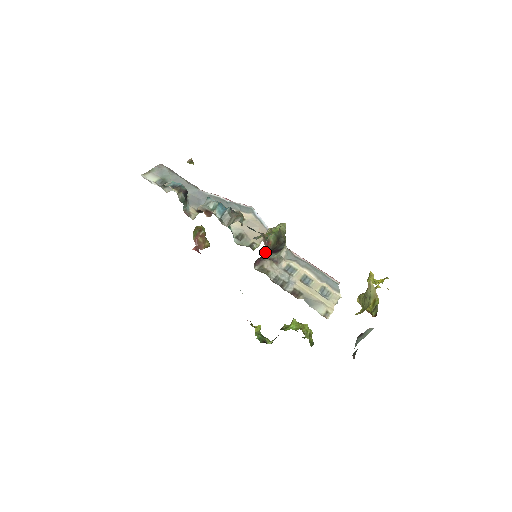
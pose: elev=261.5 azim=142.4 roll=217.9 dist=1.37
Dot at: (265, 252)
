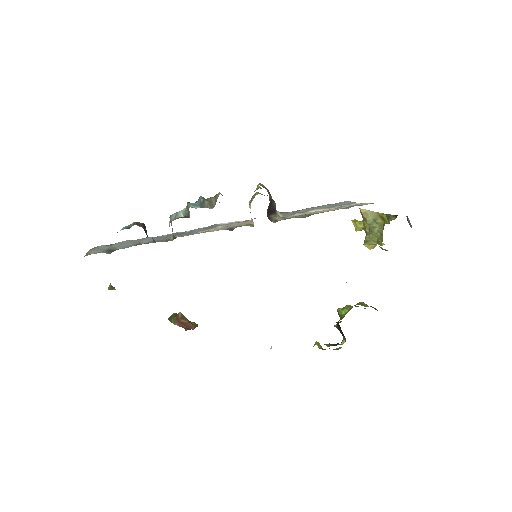
Dot at: (269, 196)
